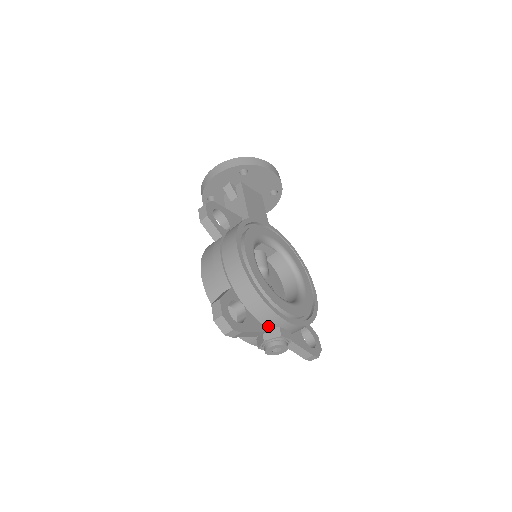
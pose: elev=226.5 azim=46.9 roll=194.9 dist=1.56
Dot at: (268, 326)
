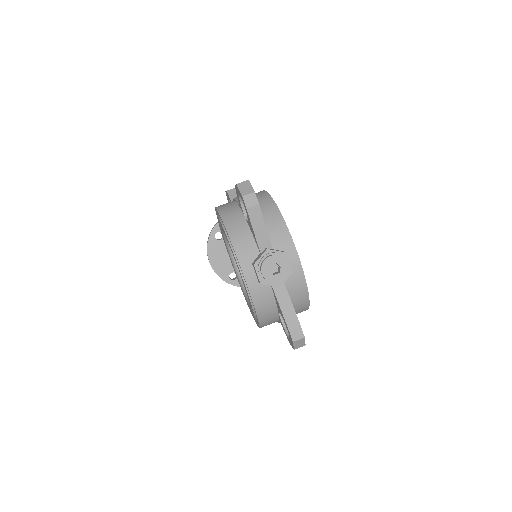
Dot at: (273, 246)
